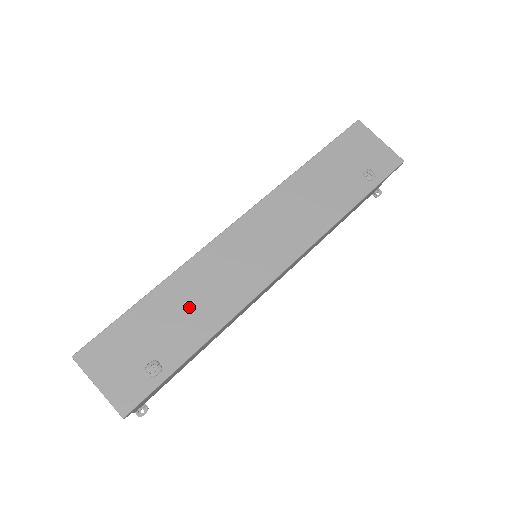
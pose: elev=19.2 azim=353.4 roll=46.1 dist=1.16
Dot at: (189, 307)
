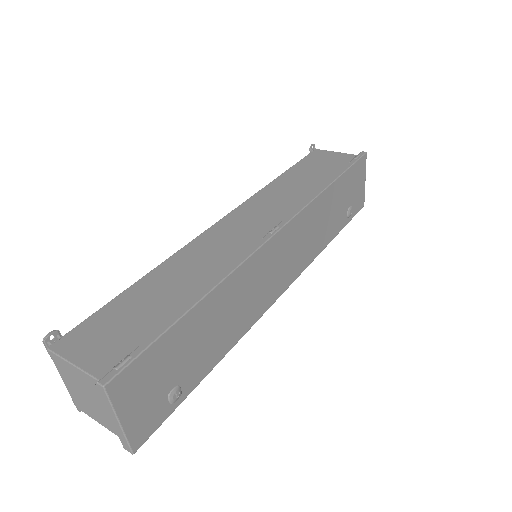
Dot at: (221, 324)
